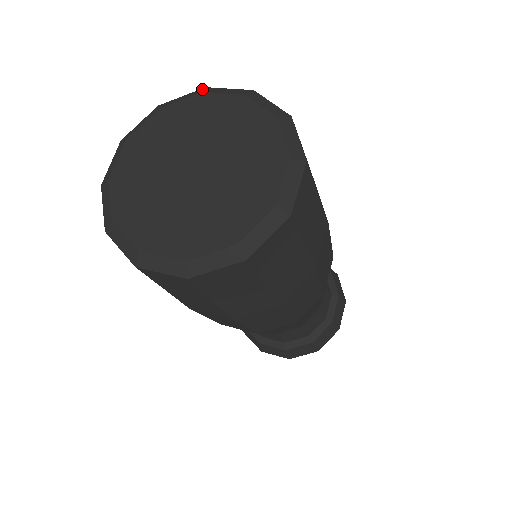
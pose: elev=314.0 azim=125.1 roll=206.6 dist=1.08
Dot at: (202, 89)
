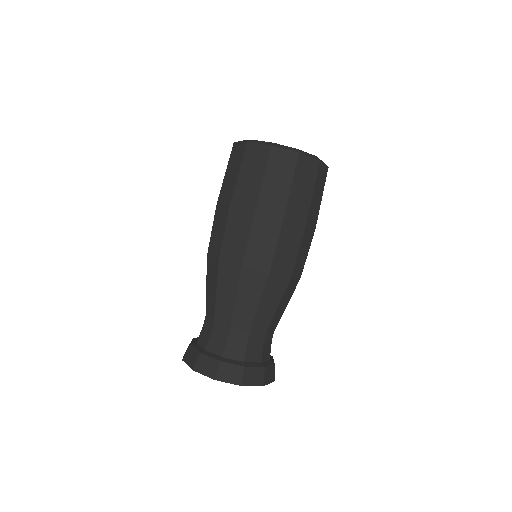
Dot at: occluded
